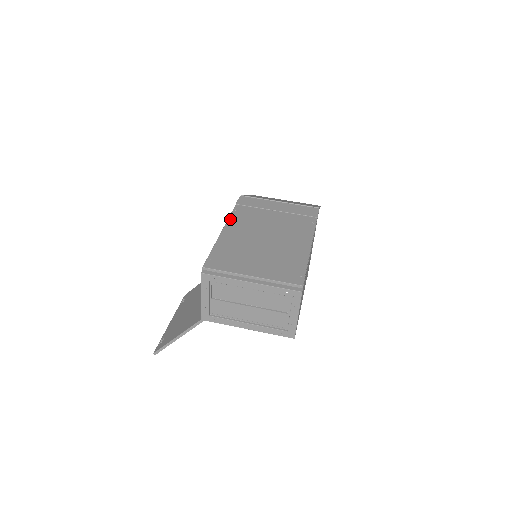
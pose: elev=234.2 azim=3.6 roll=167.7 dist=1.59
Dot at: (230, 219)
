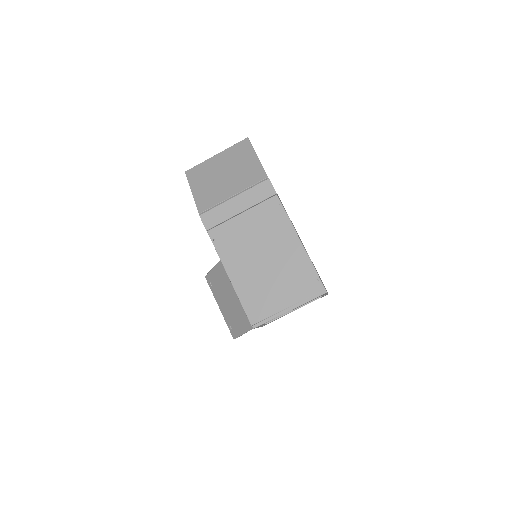
Dot at: (220, 255)
